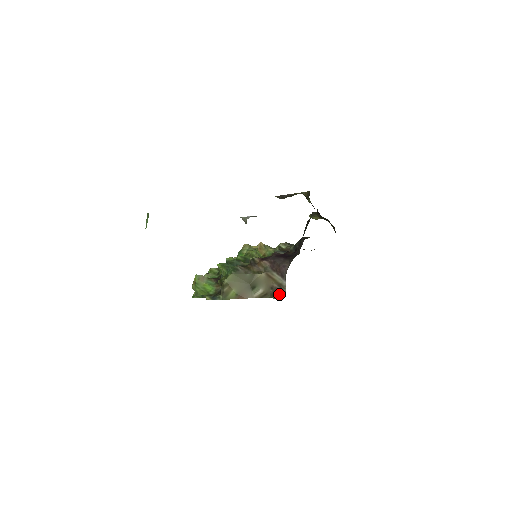
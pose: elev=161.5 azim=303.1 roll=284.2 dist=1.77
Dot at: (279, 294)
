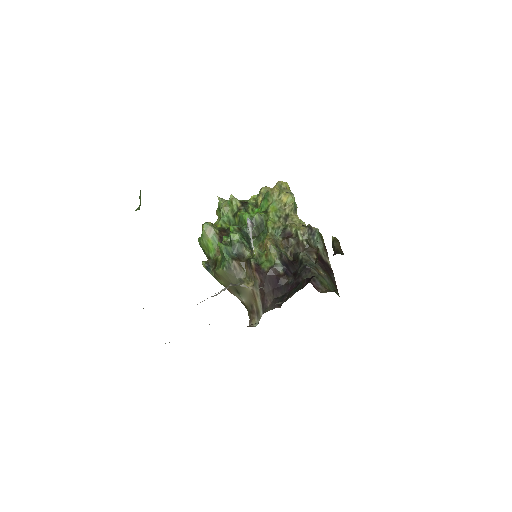
Dot at: (253, 320)
